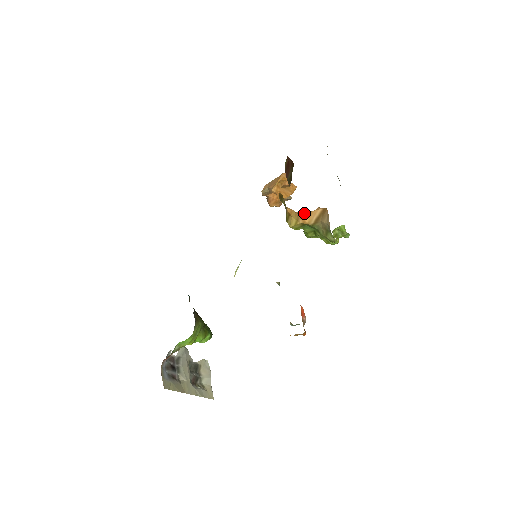
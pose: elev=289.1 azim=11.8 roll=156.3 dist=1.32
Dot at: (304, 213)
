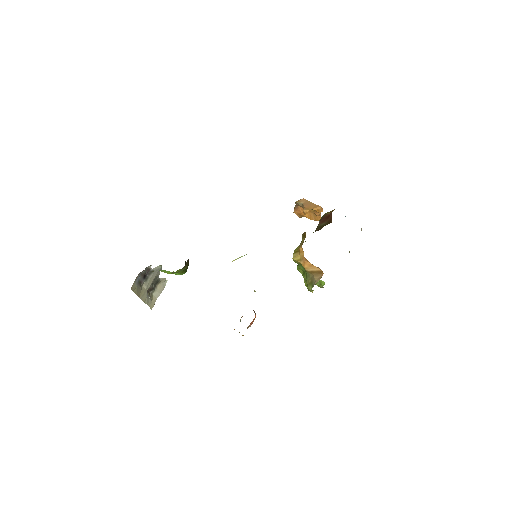
Dot at: (308, 262)
